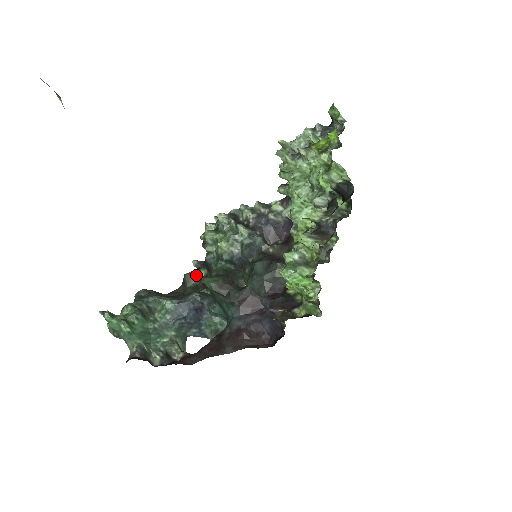
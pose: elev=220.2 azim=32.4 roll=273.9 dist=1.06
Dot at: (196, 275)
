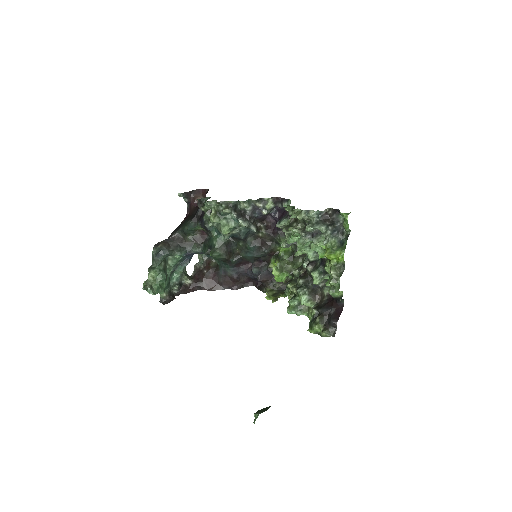
Dot at: (195, 230)
